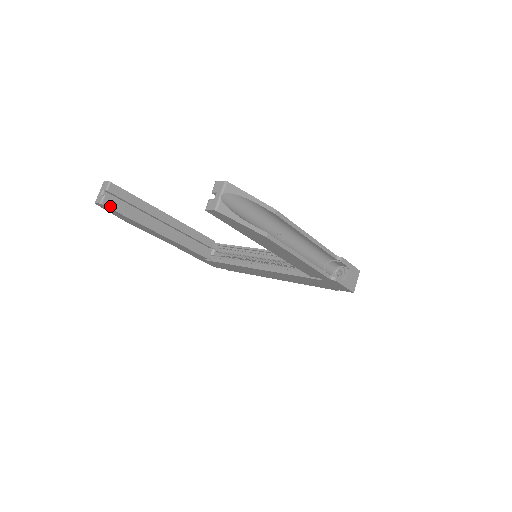
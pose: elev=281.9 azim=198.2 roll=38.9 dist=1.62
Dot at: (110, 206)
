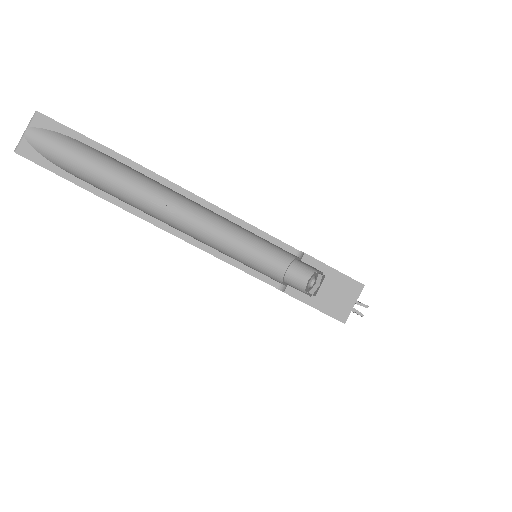
Dot at: occluded
